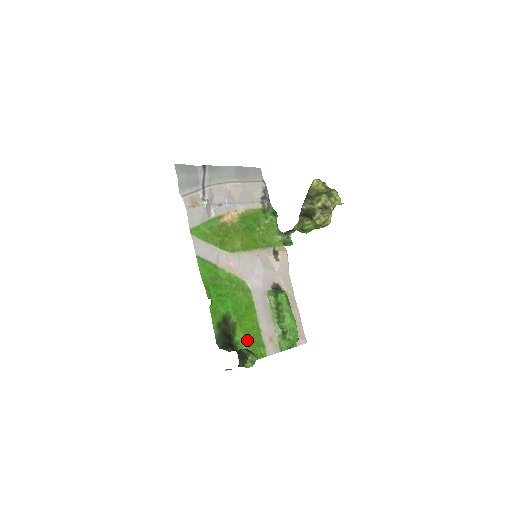
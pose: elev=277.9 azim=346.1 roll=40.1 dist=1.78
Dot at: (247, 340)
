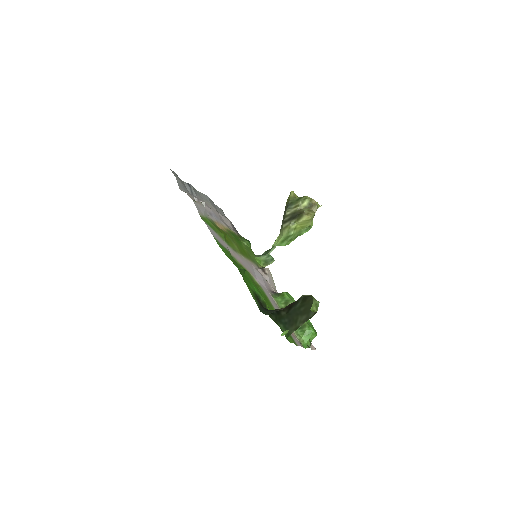
Dot at: occluded
